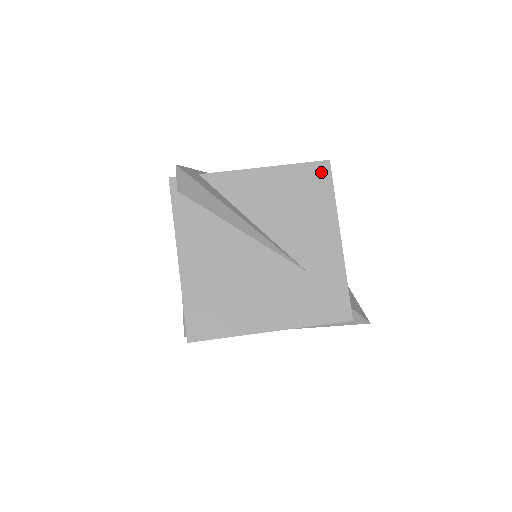
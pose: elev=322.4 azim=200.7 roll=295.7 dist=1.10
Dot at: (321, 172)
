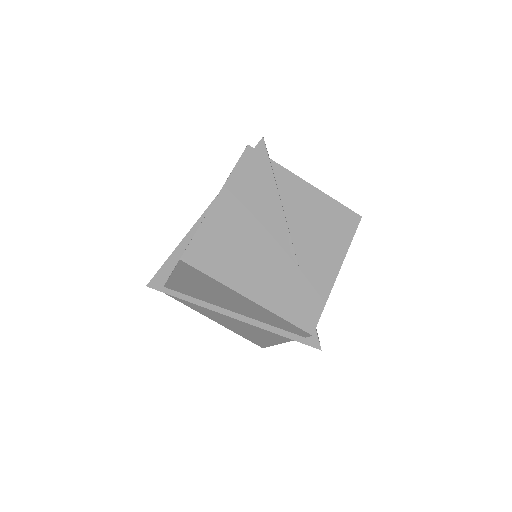
Dot at: (352, 220)
